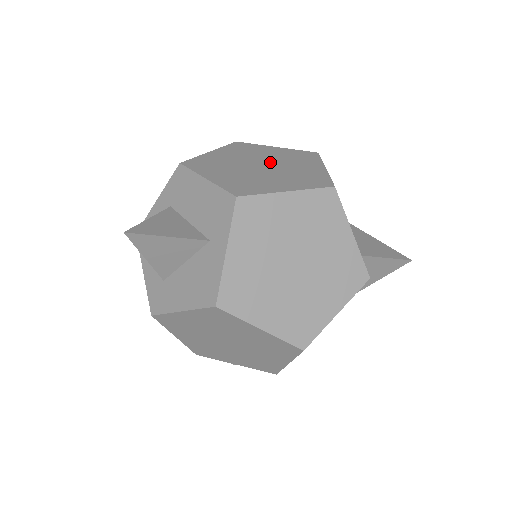
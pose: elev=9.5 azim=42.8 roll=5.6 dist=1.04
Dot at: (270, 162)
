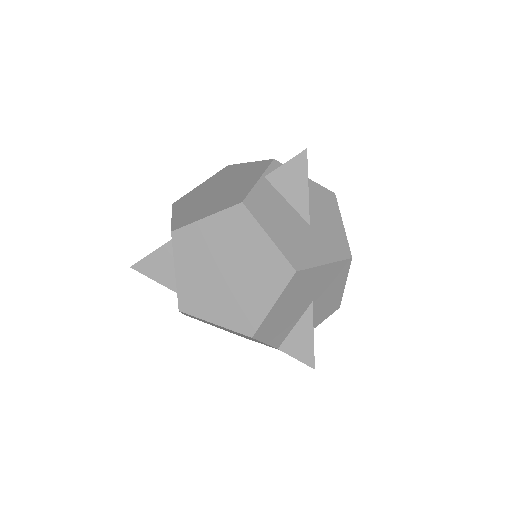
Dot at: (238, 269)
